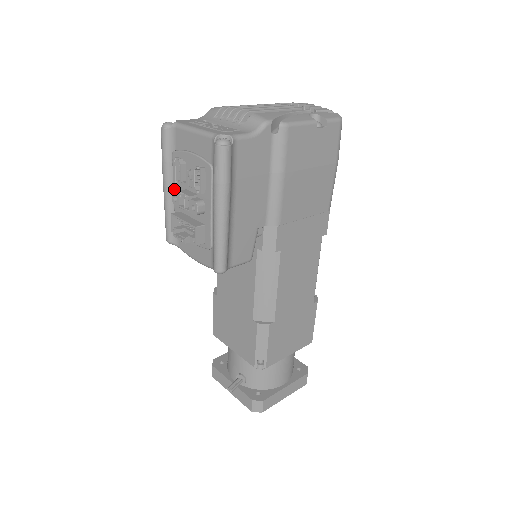
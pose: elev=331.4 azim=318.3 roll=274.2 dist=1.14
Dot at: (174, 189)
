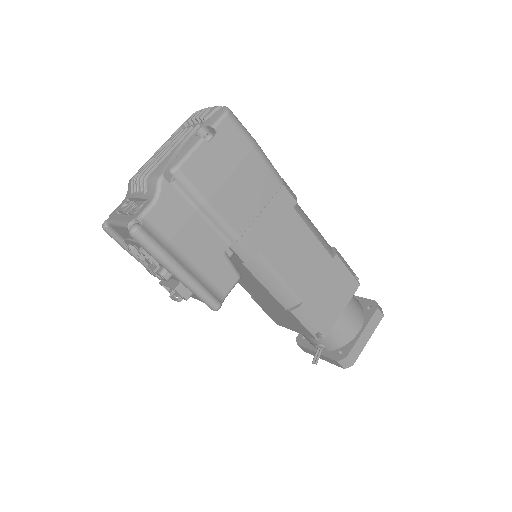
Dot at: (148, 263)
